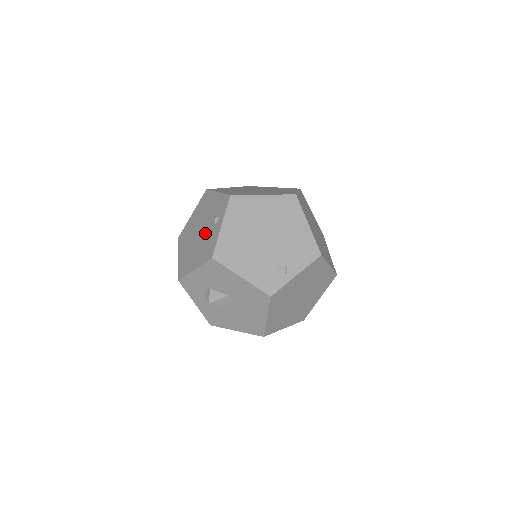
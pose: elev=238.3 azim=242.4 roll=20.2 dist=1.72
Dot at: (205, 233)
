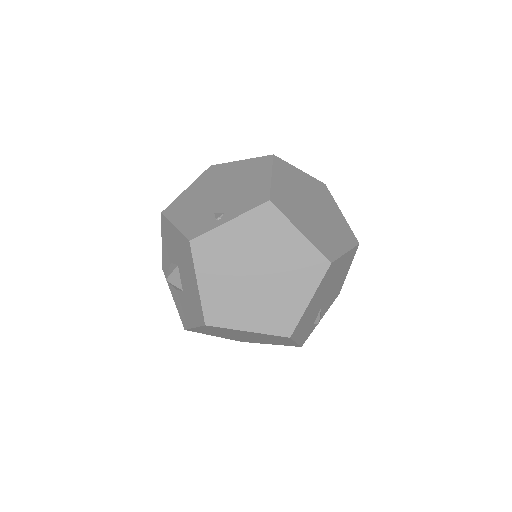
Dot at: occluded
